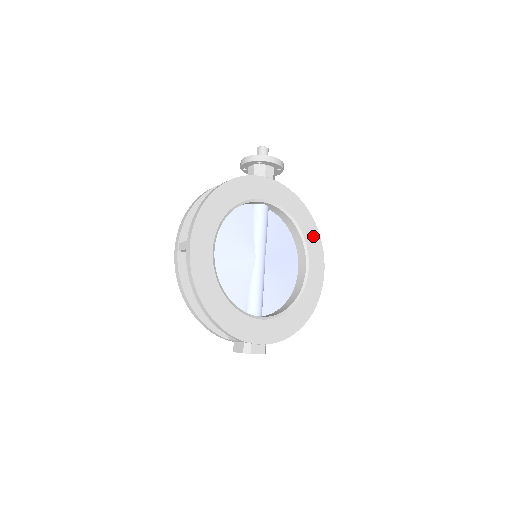
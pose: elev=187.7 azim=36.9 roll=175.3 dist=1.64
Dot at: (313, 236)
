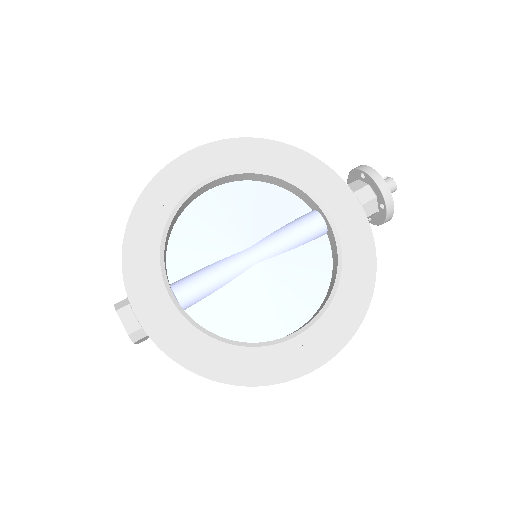
Dot at: (349, 314)
